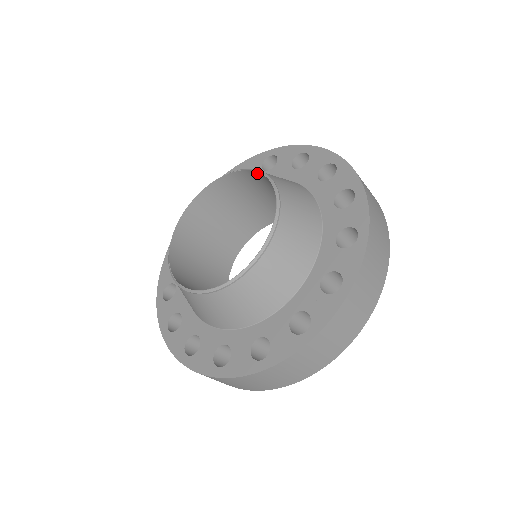
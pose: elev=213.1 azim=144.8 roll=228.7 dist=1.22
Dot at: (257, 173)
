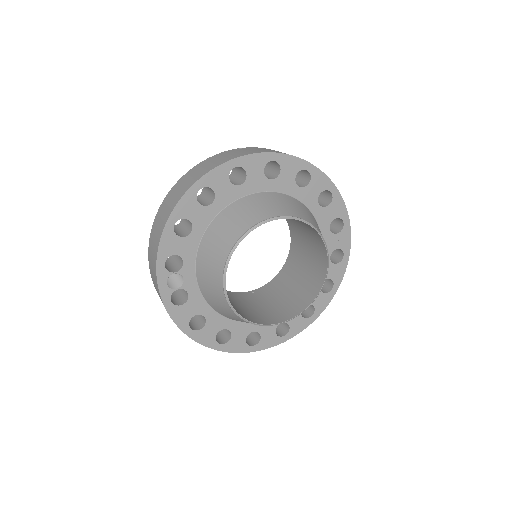
Dot at: (266, 221)
